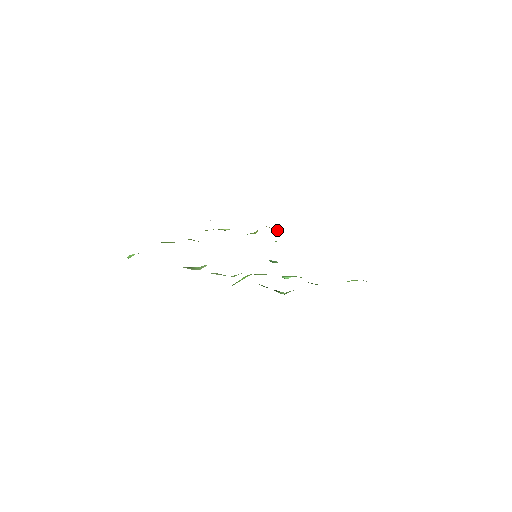
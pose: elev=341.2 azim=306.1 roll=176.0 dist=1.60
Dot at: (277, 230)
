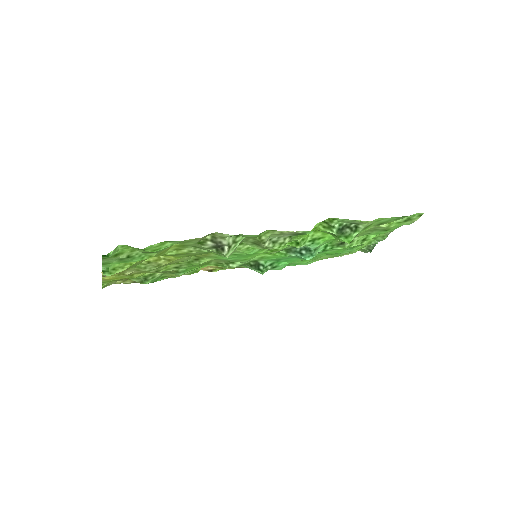
Dot at: (215, 270)
